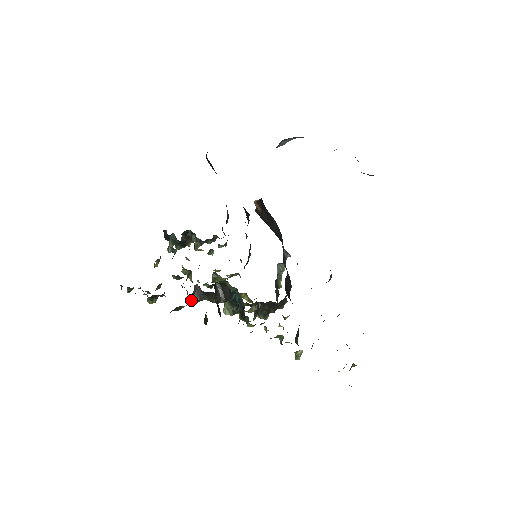
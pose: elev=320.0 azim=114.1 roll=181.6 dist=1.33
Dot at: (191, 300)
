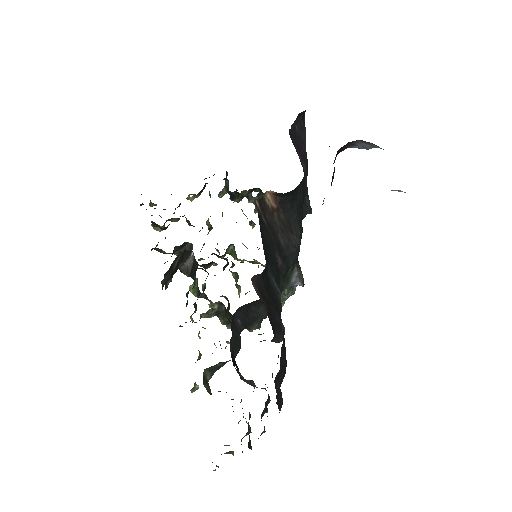
Dot at: (178, 252)
